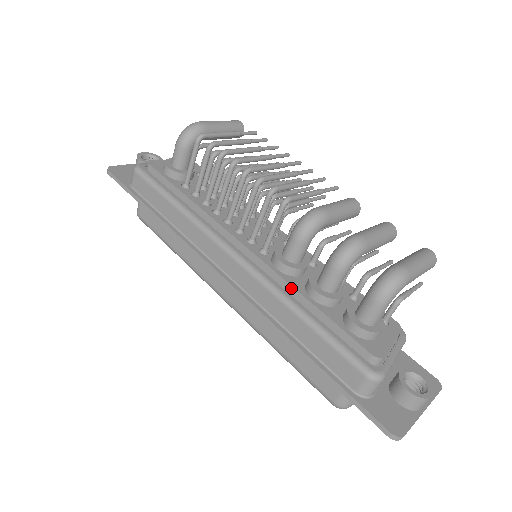
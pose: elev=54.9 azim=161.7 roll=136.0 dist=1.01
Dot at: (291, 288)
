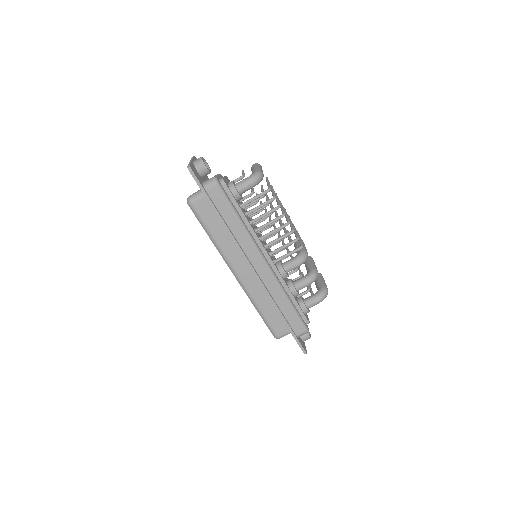
Dot at: (286, 286)
